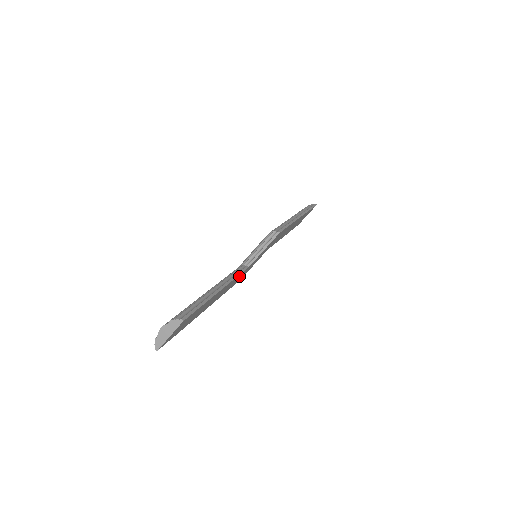
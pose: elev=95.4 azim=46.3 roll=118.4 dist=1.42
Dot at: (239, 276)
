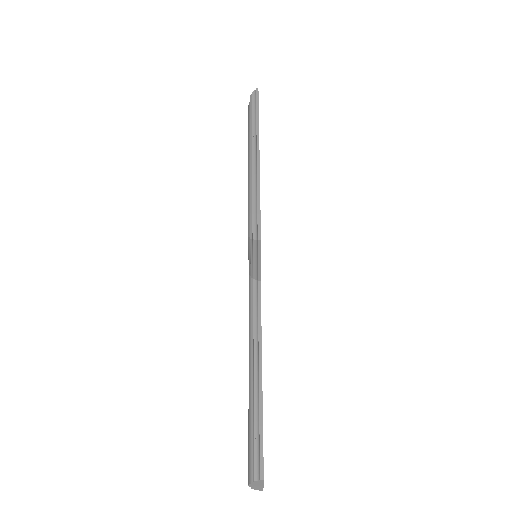
Dot at: occluded
